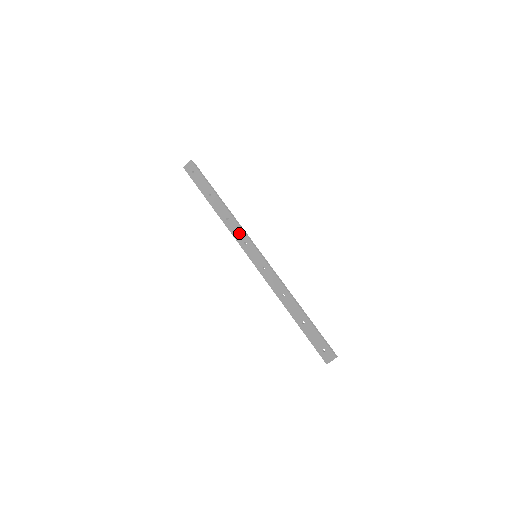
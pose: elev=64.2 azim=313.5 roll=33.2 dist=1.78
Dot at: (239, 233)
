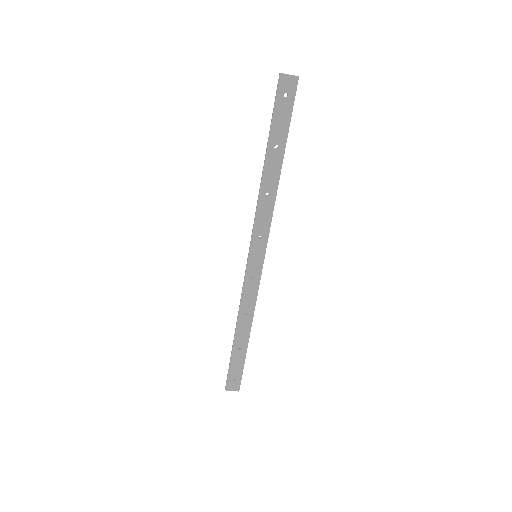
Dot at: (265, 222)
